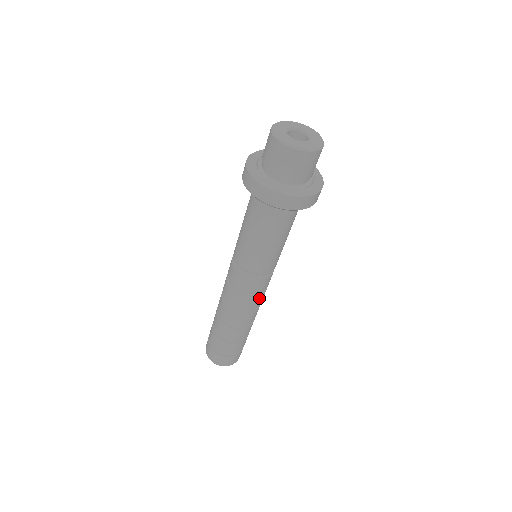
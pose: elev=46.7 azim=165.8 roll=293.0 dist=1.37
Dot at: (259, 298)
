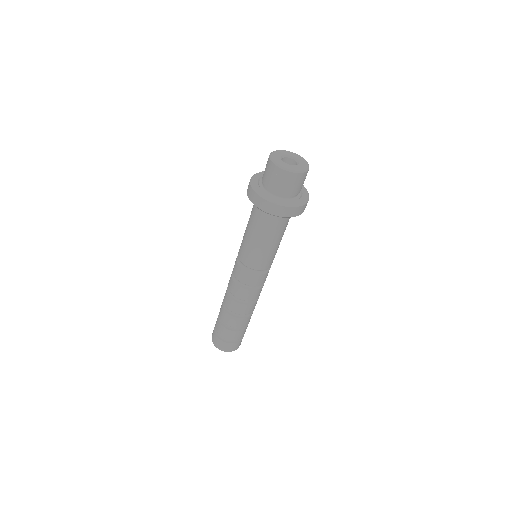
Dot at: (255, 292)
